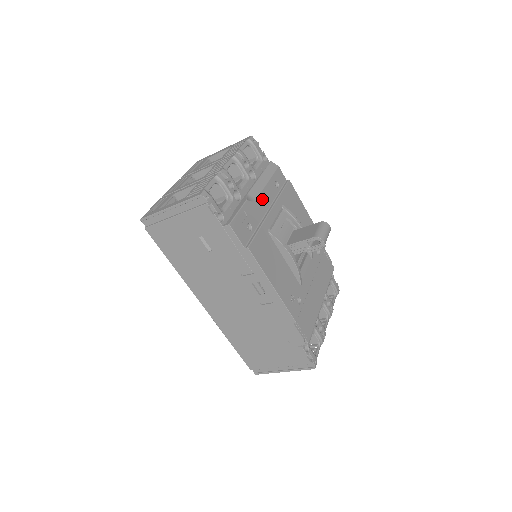
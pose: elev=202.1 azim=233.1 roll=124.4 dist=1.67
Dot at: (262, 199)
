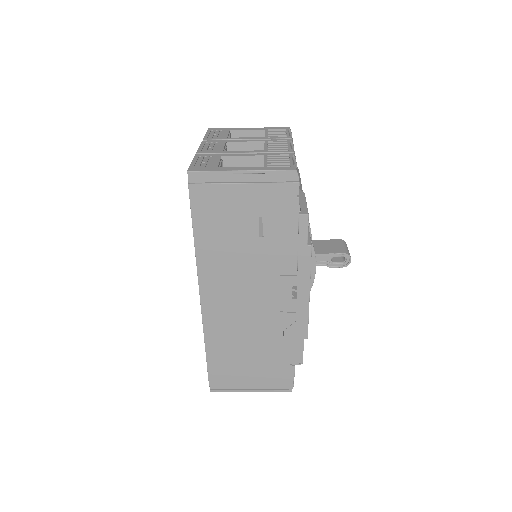
Dot at: occluded
